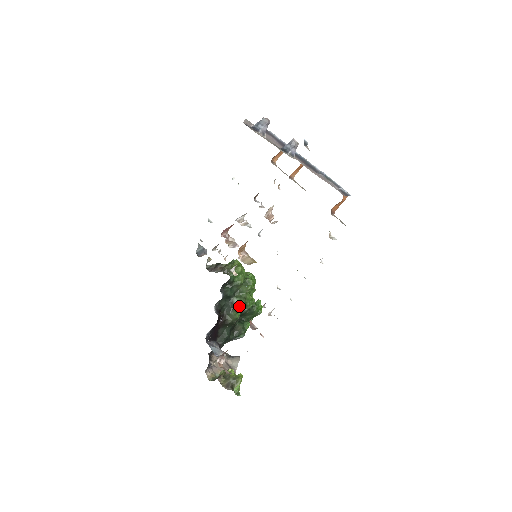
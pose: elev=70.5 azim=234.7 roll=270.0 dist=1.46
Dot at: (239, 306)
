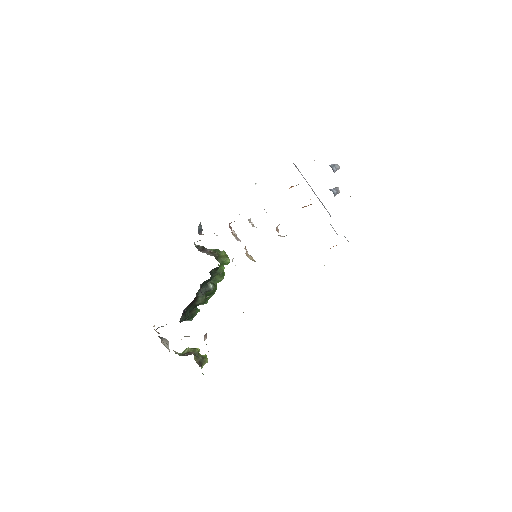
Dot at: (209, 292)
